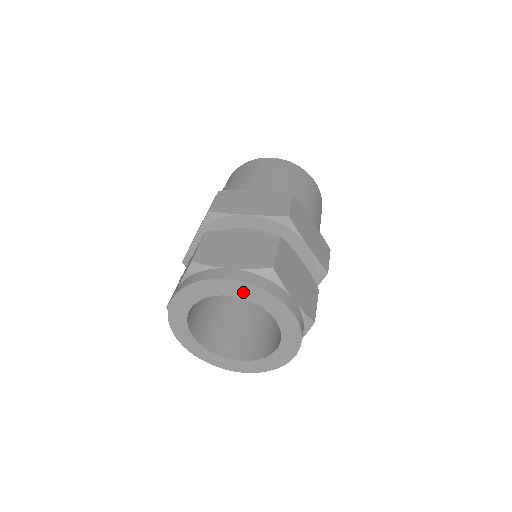
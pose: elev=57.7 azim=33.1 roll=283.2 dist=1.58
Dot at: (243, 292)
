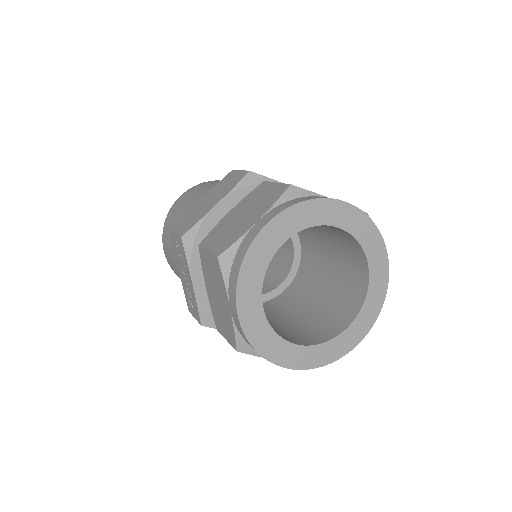
Dot at: (355, 225)
